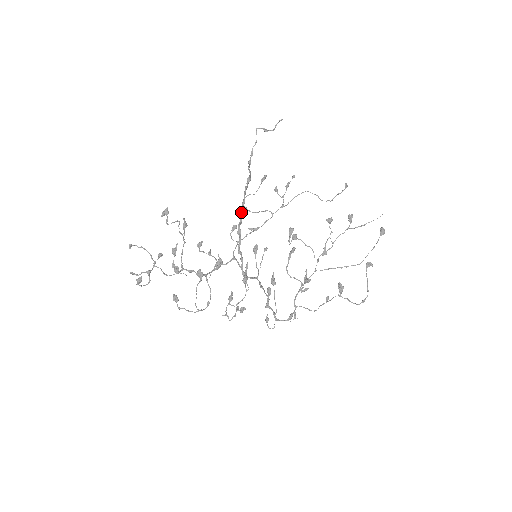
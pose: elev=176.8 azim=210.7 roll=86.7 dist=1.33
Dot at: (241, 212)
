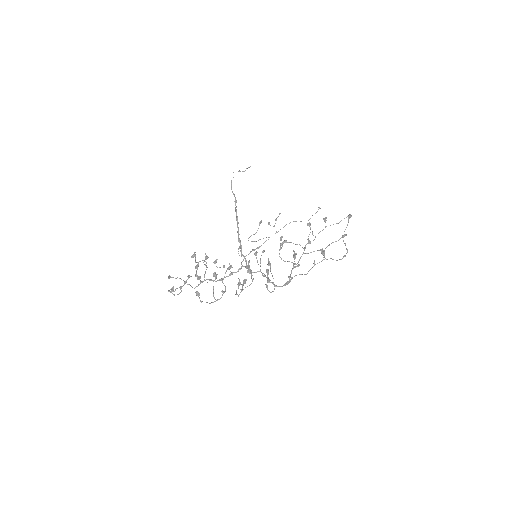
Dot at: (237, 226)
